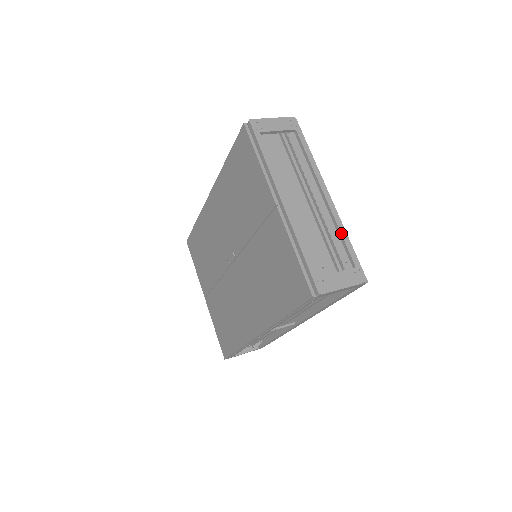
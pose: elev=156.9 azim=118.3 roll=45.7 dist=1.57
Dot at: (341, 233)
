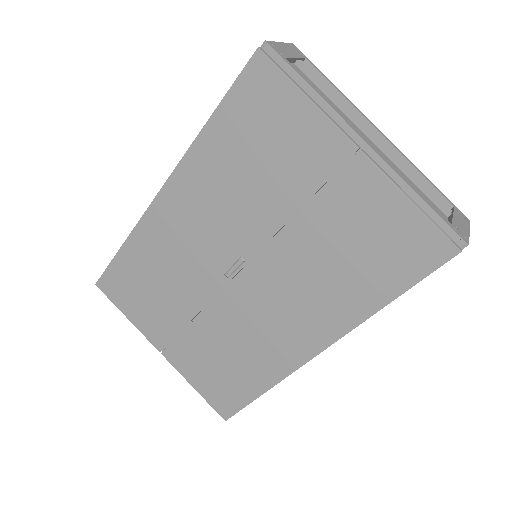
Dot at: (420, 172)
